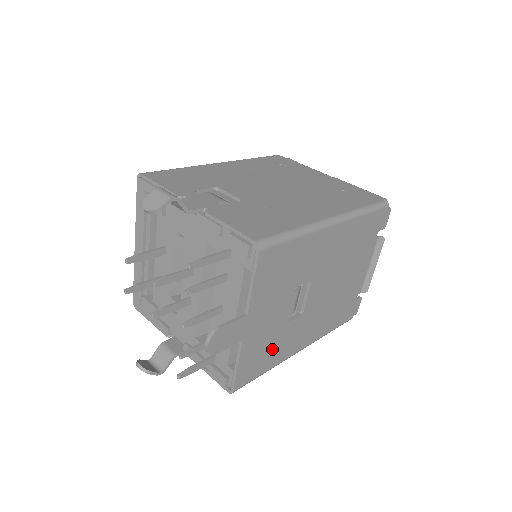
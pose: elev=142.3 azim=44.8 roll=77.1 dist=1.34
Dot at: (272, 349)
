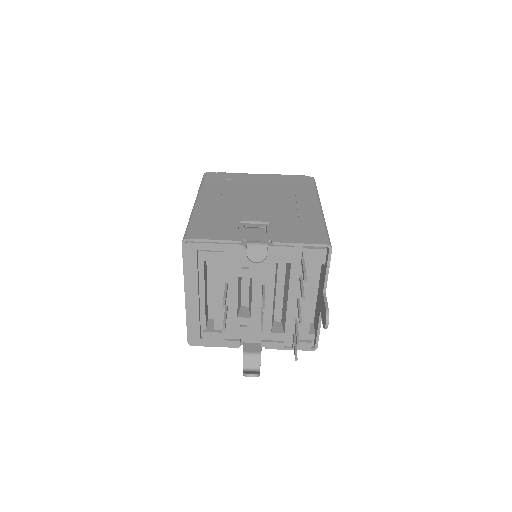
Dot at: occluded
